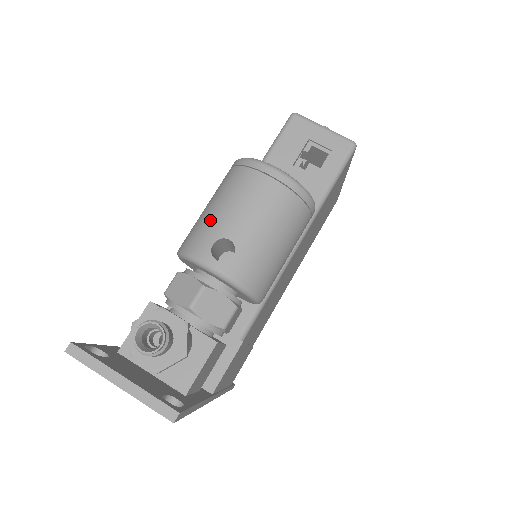
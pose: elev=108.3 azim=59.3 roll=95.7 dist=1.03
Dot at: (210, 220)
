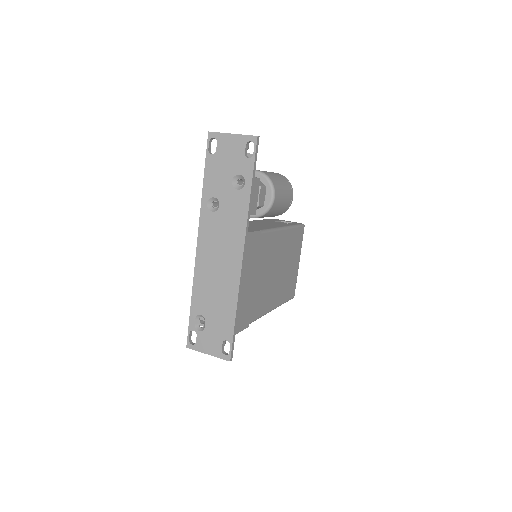
Dot at: occluded
